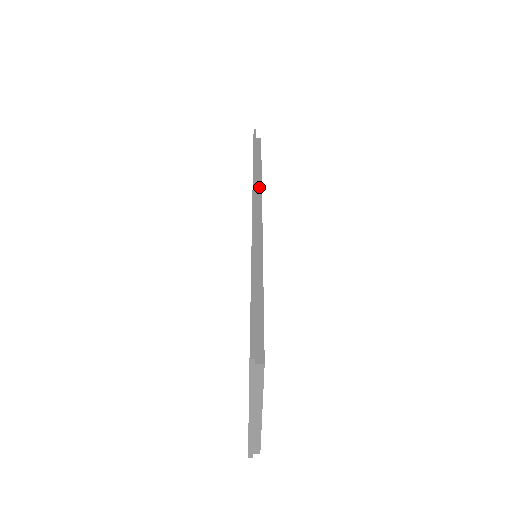
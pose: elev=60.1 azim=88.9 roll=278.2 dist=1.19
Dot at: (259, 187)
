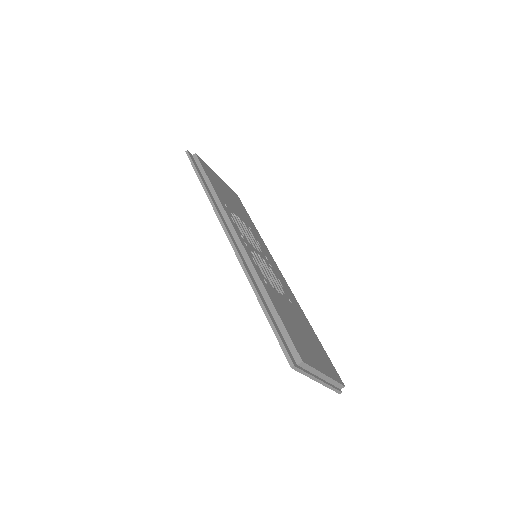
Dot at: (222, 209)
